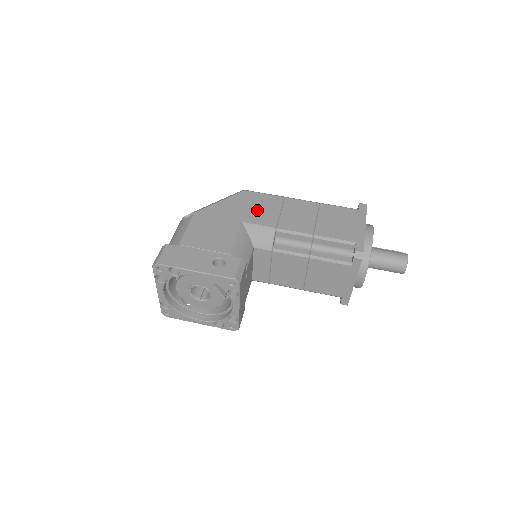
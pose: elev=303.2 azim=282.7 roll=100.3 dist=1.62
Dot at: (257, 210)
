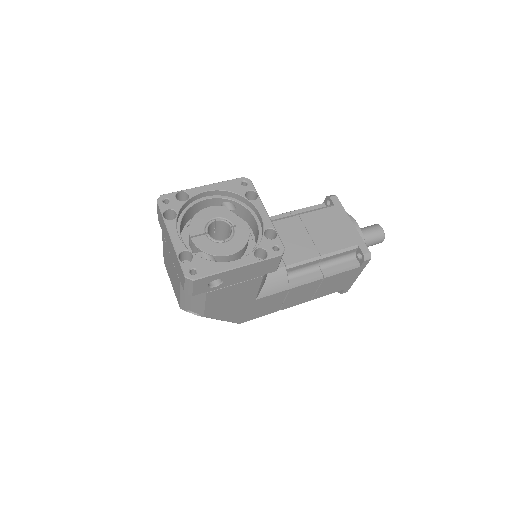
Dot at: occluded
